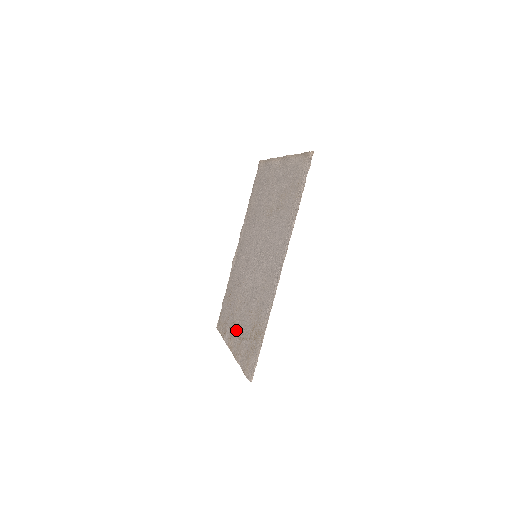
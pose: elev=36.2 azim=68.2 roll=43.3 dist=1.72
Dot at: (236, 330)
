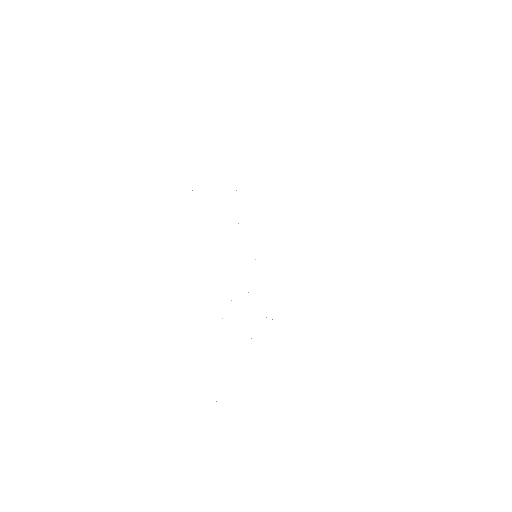
Dot at: occluded
